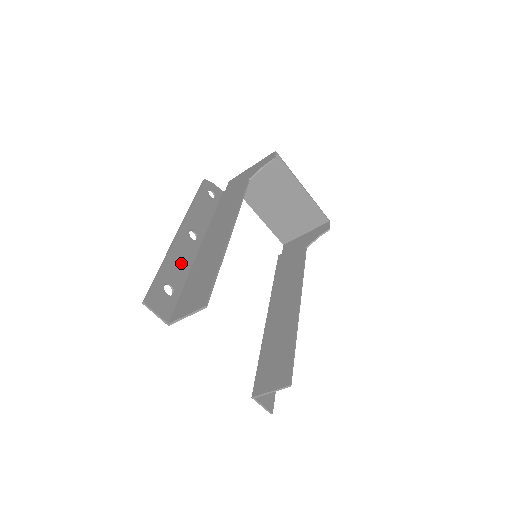
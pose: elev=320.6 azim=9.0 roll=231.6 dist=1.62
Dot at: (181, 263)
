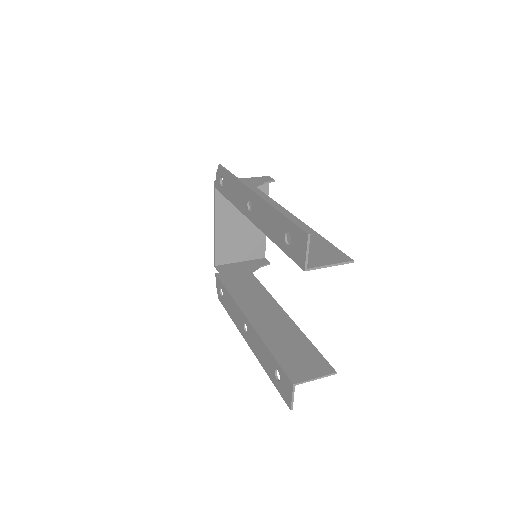
Dot at: (271, 222)
